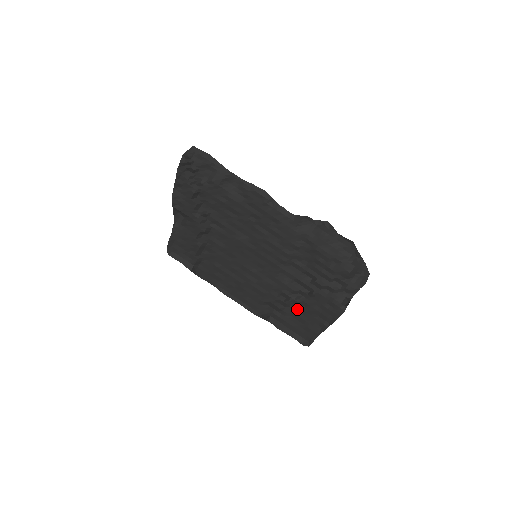
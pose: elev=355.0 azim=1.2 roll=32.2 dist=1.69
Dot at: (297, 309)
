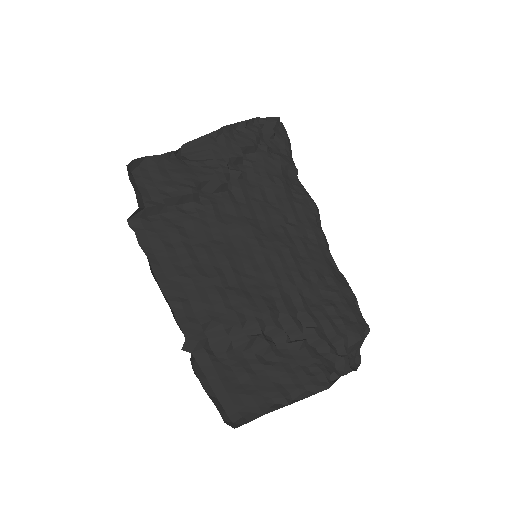
Dot at: (250, 360)
